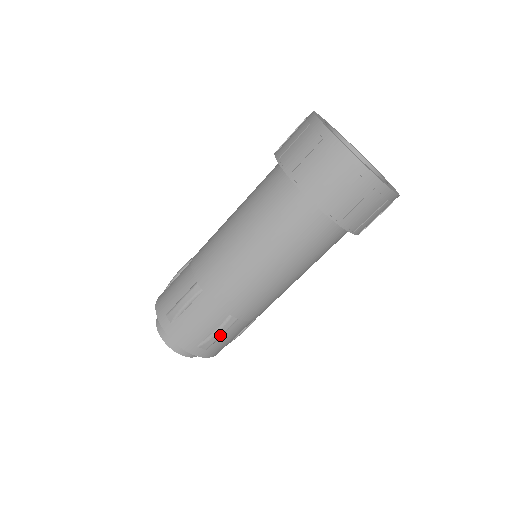
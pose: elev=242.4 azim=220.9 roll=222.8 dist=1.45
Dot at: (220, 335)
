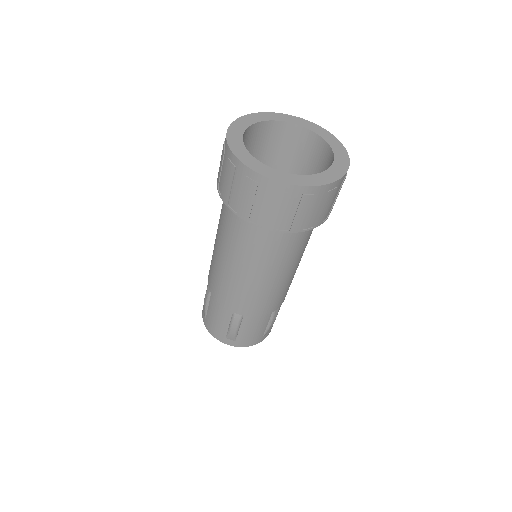
Dot at: (235, 329)
